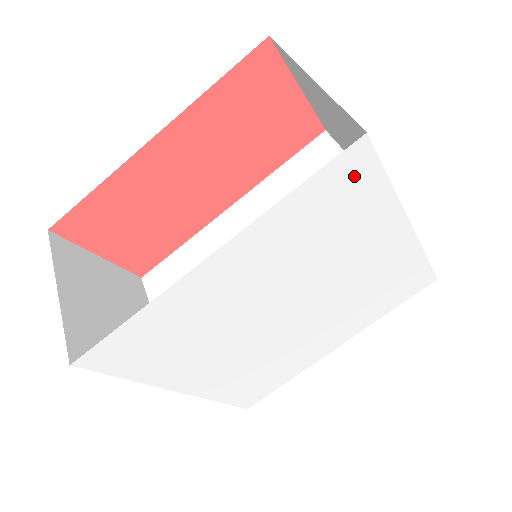
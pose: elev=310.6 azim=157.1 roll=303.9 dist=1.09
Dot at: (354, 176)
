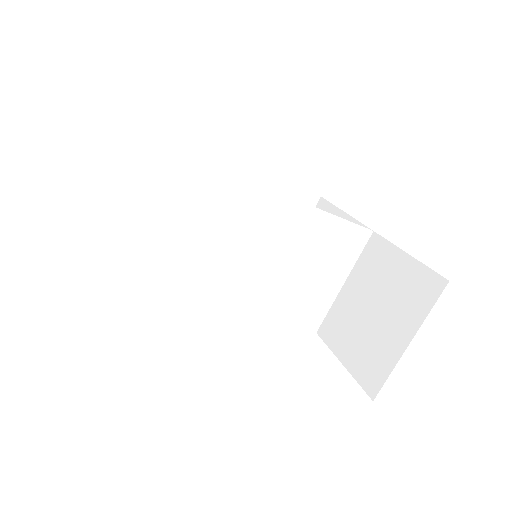
Dot at: occluded
